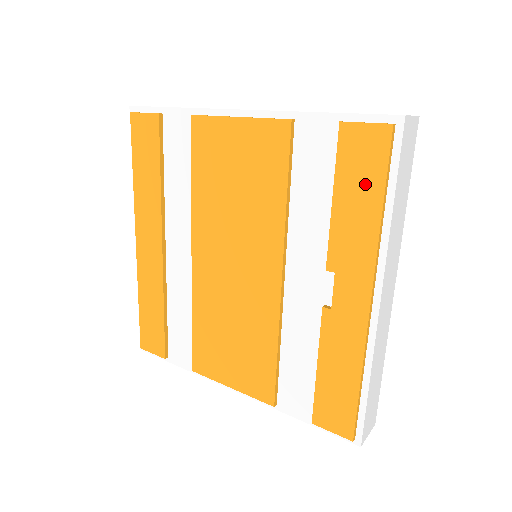
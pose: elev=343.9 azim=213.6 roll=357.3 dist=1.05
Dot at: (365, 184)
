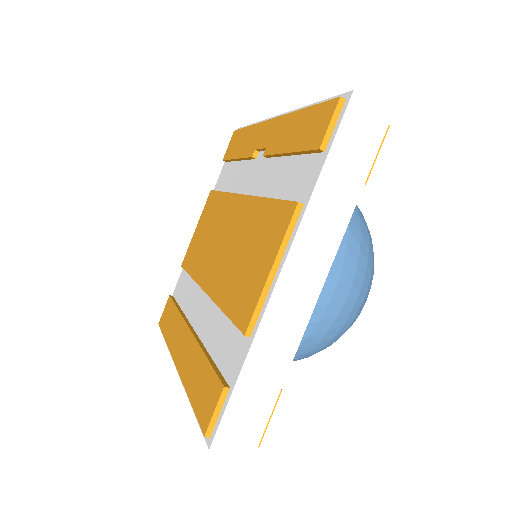
Dot at: (240, 140)
